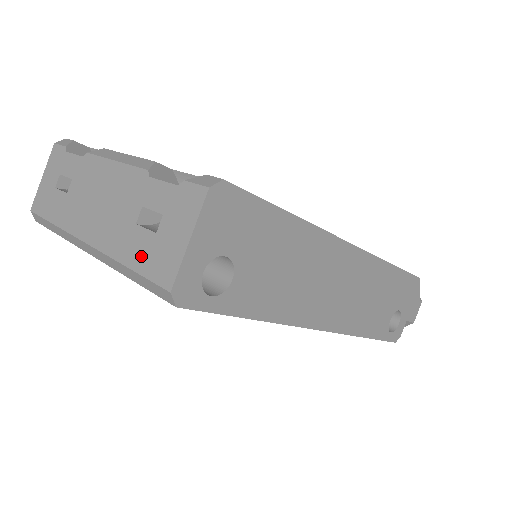
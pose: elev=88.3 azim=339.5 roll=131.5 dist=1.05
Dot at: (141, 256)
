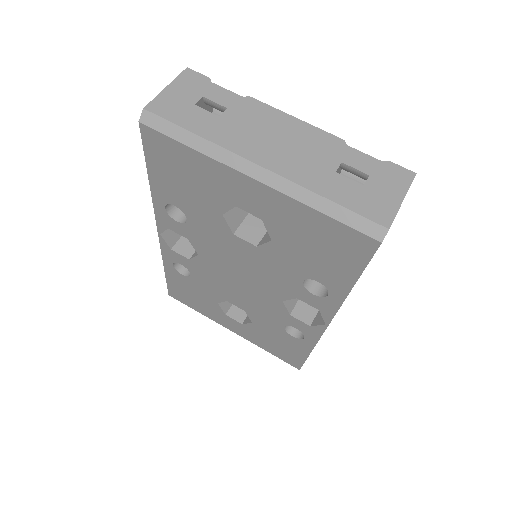
Dot at: (348, 196)
